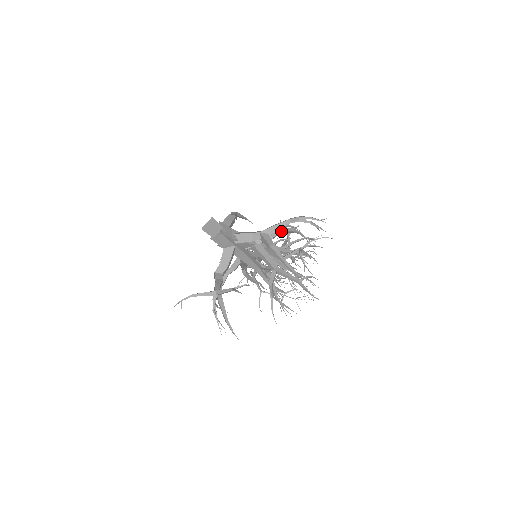
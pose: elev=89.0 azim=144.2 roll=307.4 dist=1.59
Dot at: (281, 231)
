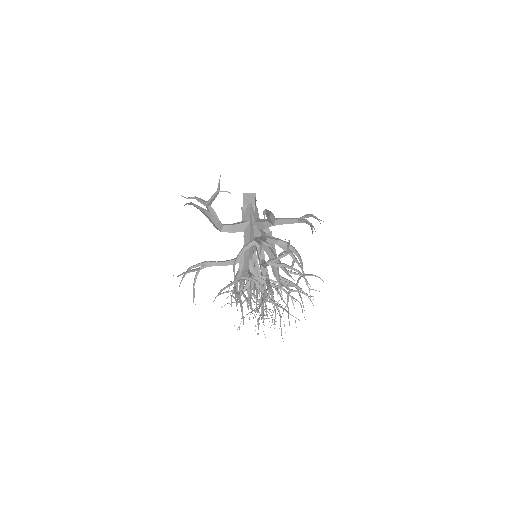
Dot at: occluded
